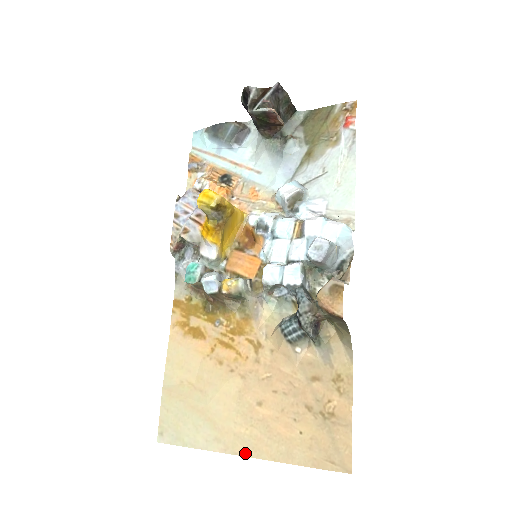
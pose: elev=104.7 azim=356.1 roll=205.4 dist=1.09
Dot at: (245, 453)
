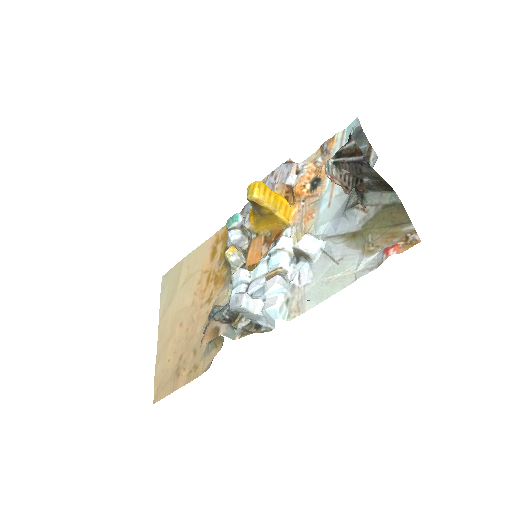
Dot at: (159, 333)
